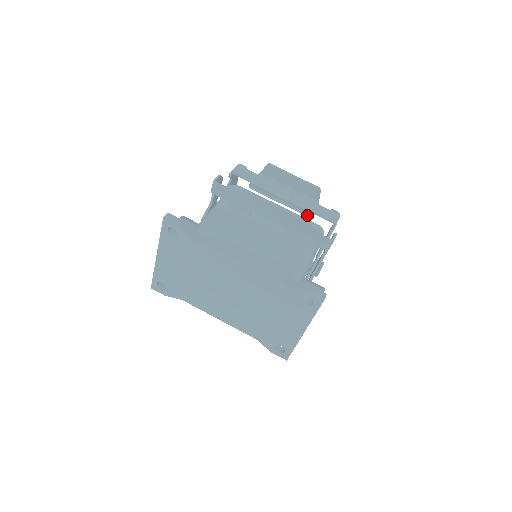
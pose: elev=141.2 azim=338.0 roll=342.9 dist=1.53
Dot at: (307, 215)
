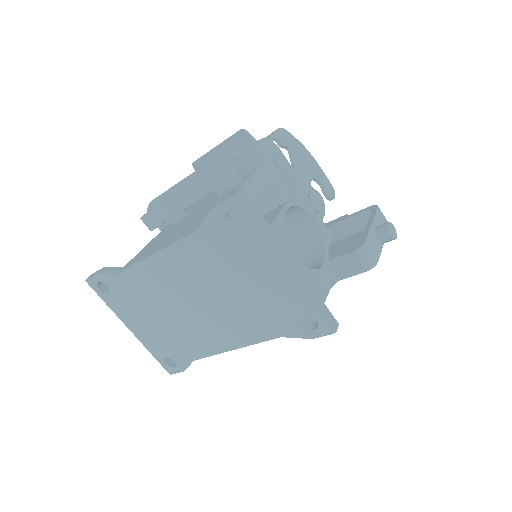
Dot at: occluded
